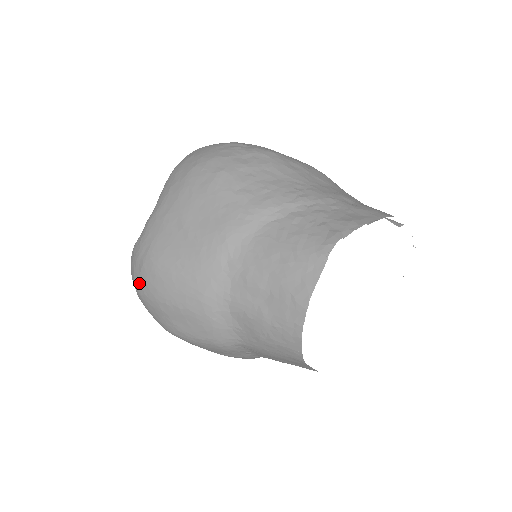
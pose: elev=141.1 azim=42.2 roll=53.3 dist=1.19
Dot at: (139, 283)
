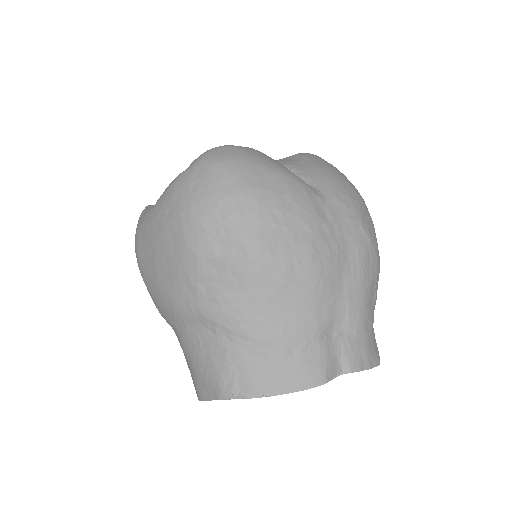
Dot at: occluded
